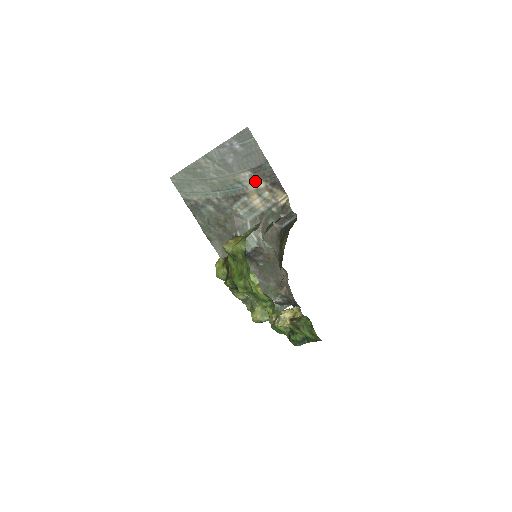
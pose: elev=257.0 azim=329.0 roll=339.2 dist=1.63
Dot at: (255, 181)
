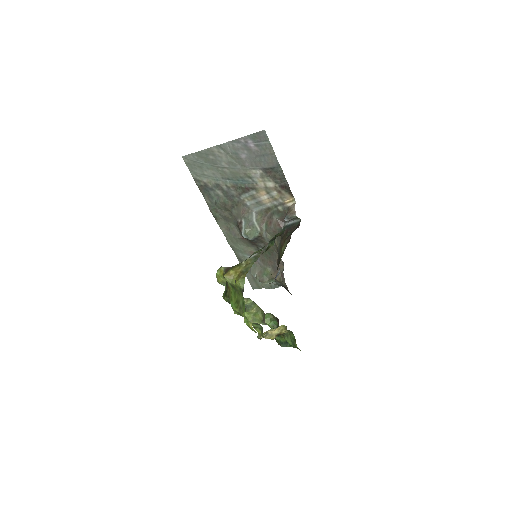
Dot at: (265, 180)
